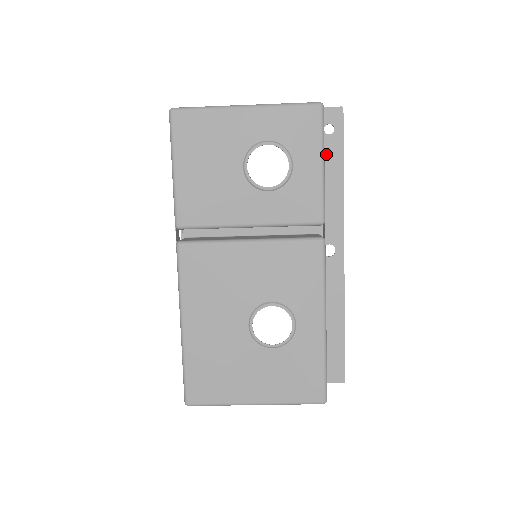
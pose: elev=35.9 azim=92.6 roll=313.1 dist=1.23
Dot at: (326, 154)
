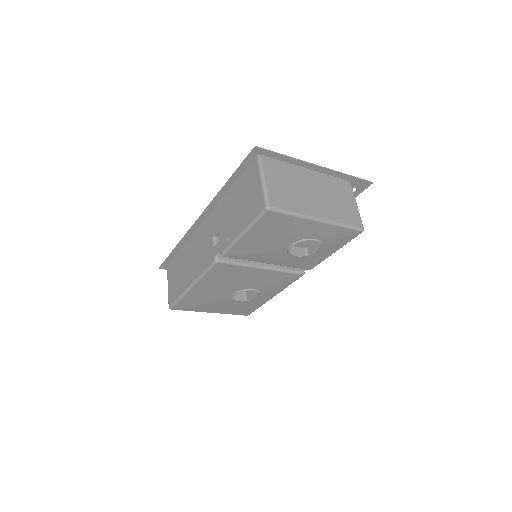
Dot at: occluded
